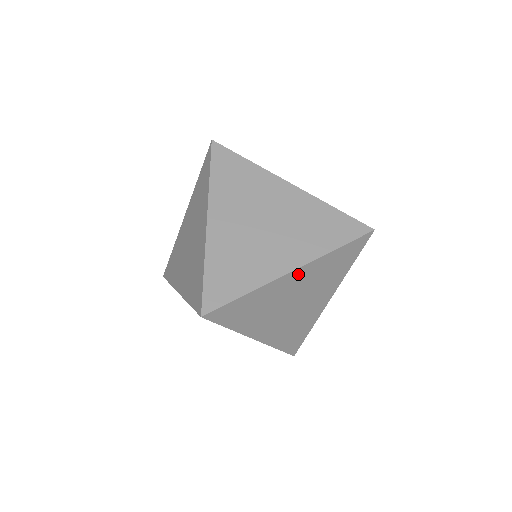
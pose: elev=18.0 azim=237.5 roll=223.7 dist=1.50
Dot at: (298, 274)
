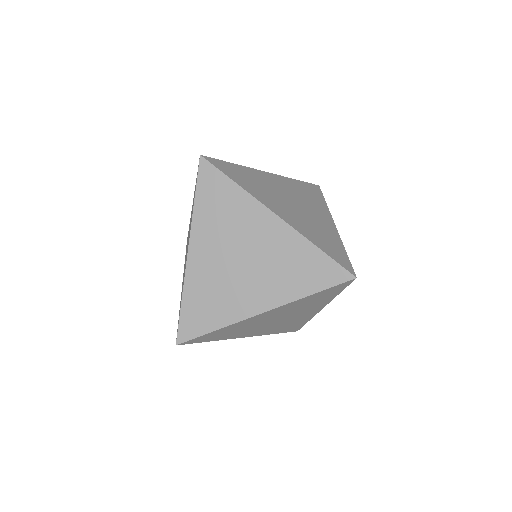
Dot at: occluded
